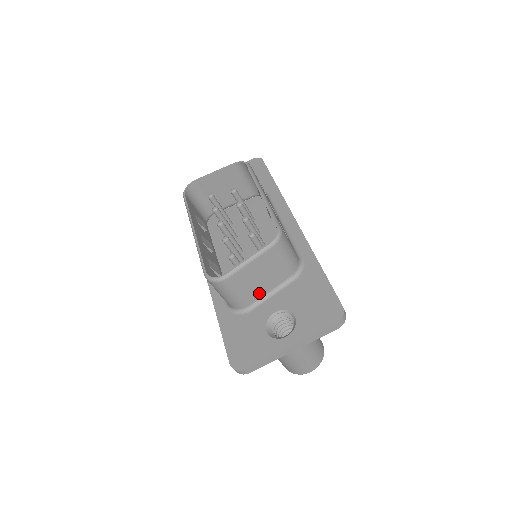
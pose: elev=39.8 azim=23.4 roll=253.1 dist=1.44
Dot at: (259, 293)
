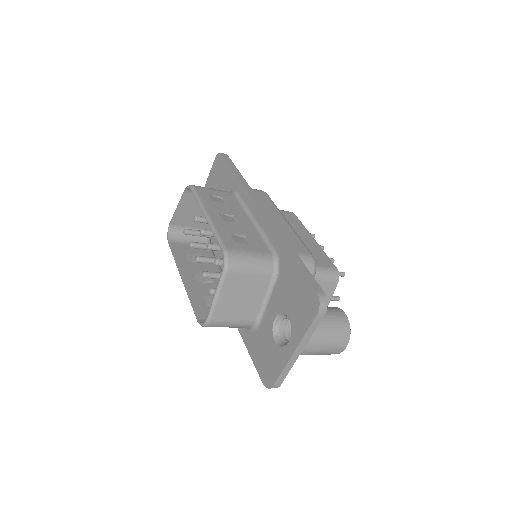
Dot at: (255, 307)
